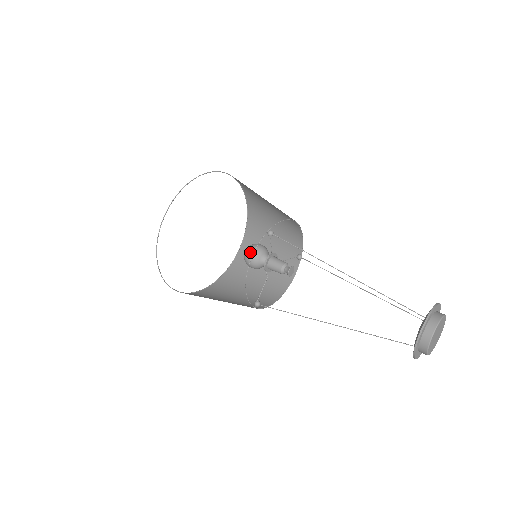
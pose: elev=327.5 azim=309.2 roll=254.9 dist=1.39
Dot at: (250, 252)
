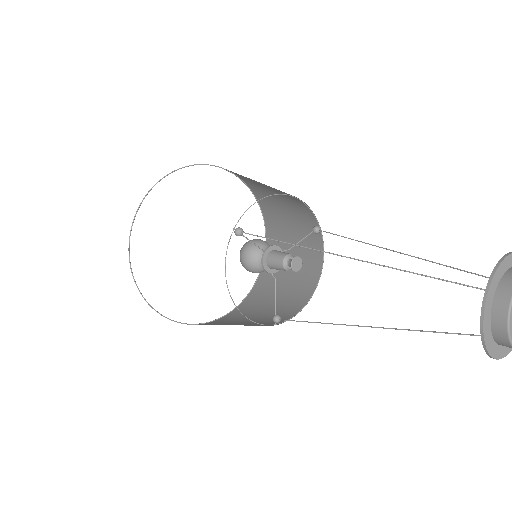
Dot at: (242, 257)
